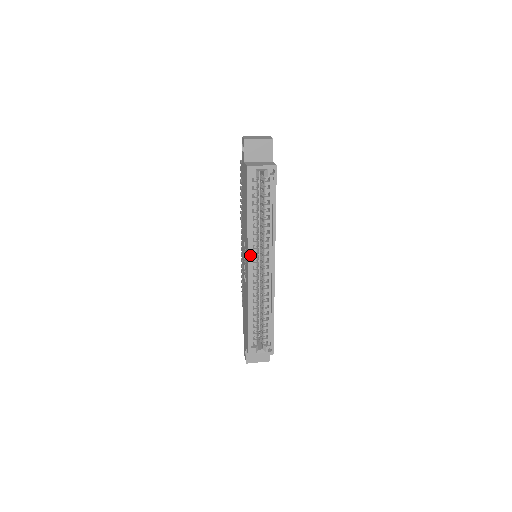
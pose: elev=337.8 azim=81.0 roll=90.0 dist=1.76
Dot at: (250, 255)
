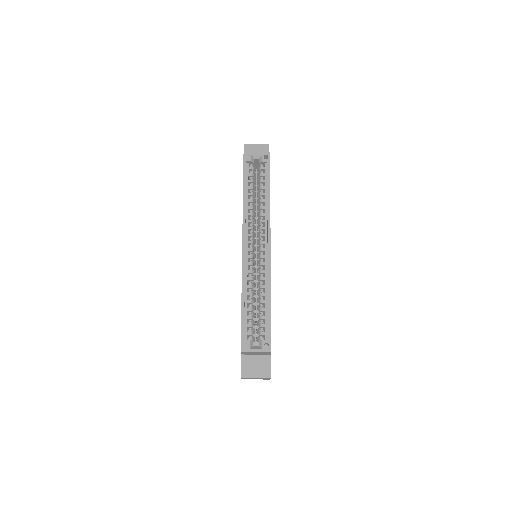
Dot at: (245, 230)
